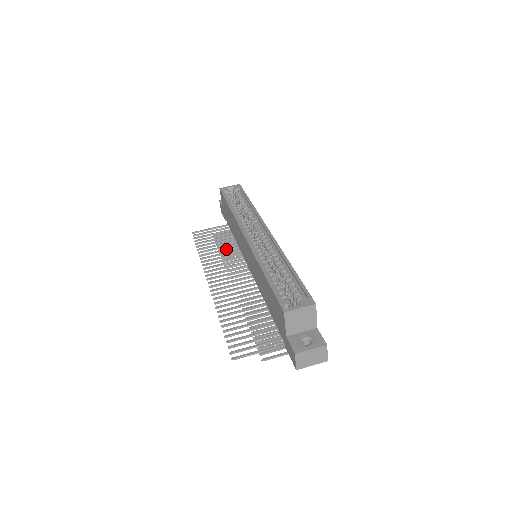
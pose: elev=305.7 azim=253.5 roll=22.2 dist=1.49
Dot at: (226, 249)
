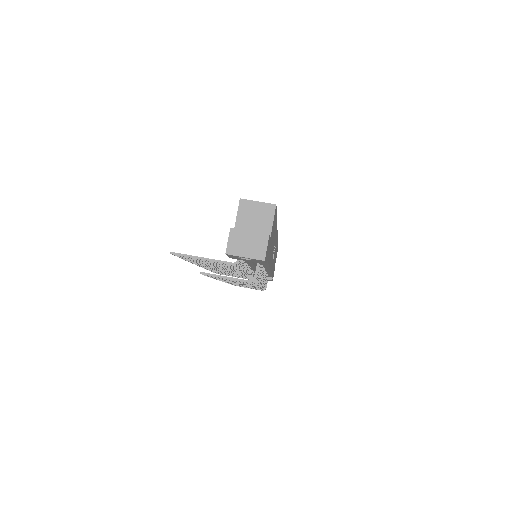
Dot at: occluded
